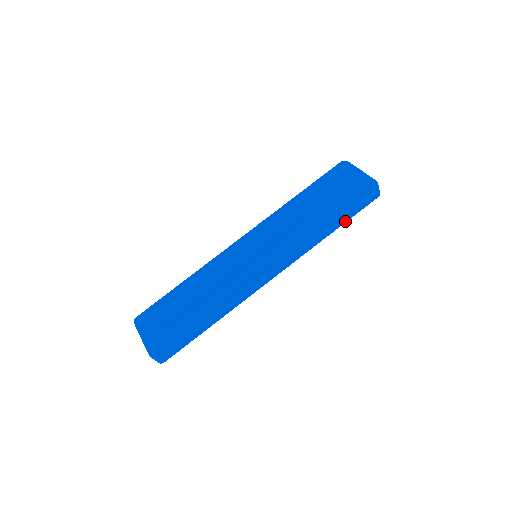
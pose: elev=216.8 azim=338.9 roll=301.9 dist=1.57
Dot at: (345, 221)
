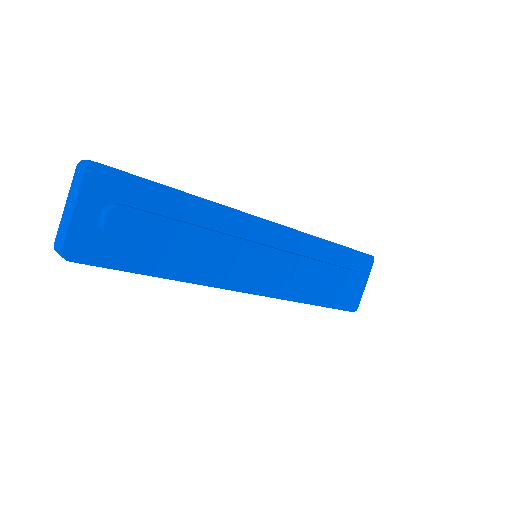
Dot at: occluded
